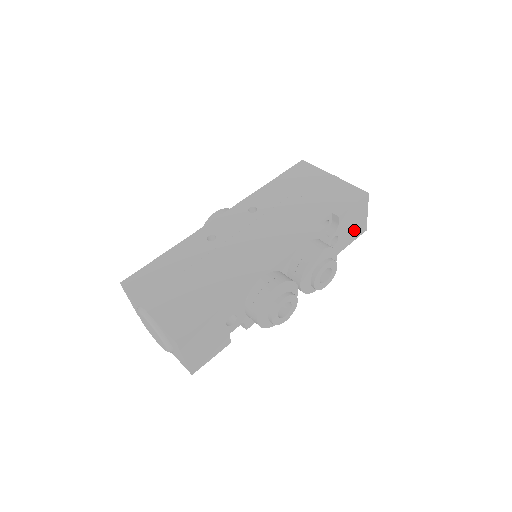
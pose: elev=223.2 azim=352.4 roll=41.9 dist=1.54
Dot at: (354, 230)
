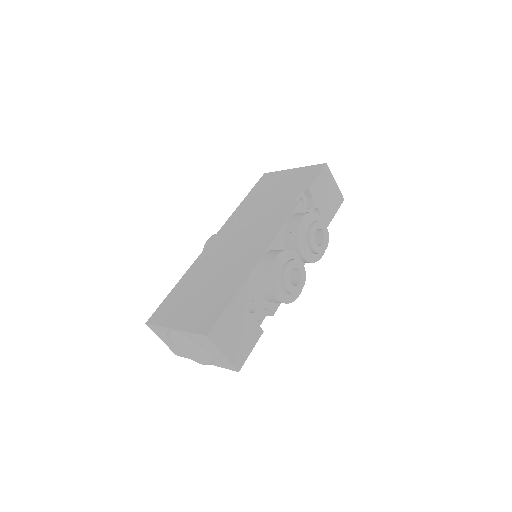
Dot at: (331, 201)
